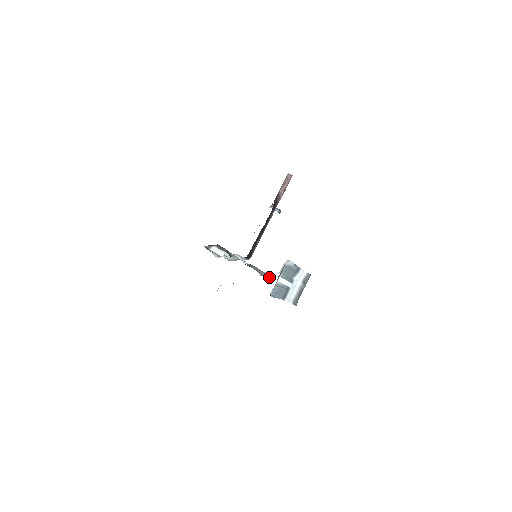
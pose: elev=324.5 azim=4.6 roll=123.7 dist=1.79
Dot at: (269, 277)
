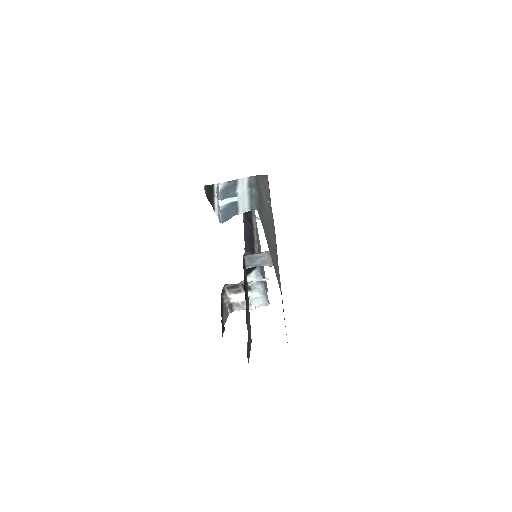
Dot at: occluded
